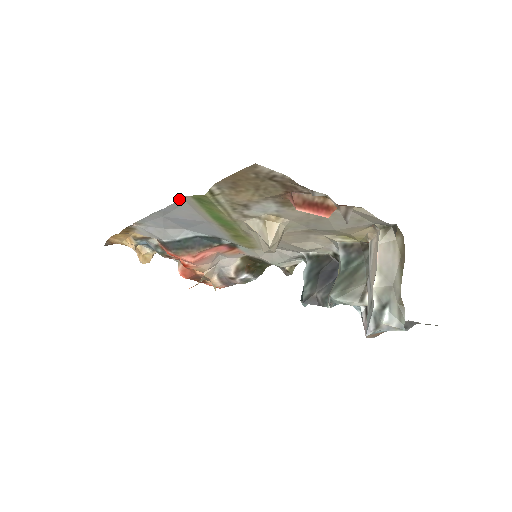
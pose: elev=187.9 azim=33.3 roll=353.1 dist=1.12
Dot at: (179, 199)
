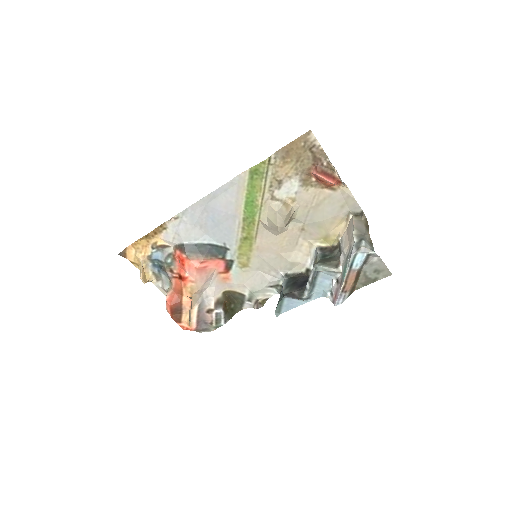
Dot at: (236, 177)
